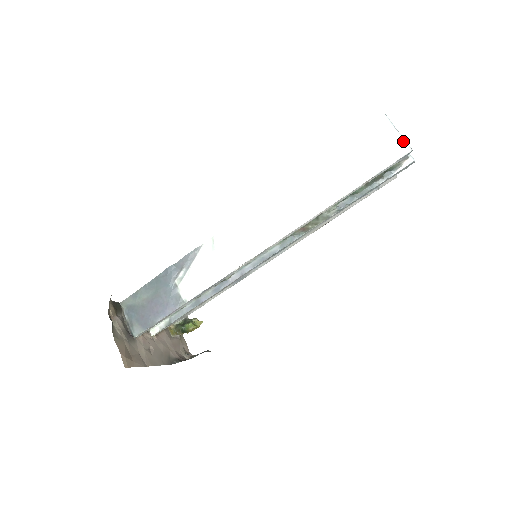
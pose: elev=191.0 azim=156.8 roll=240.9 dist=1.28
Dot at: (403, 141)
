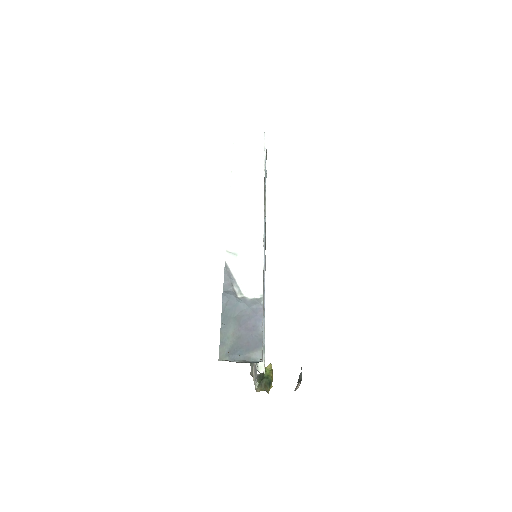
Dot at: (256, 132)
